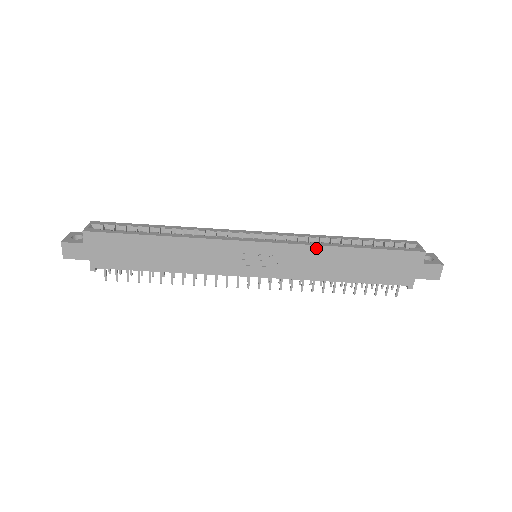
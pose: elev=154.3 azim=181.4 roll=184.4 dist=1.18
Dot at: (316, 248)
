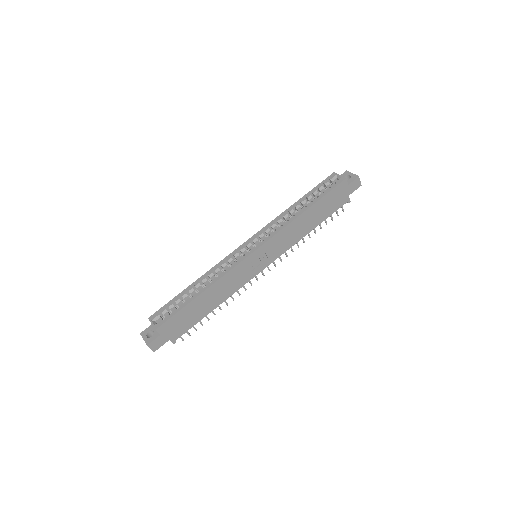
Dot at: (288, 226)
